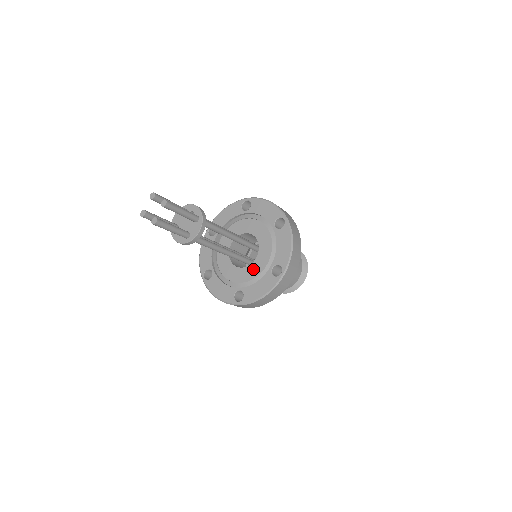
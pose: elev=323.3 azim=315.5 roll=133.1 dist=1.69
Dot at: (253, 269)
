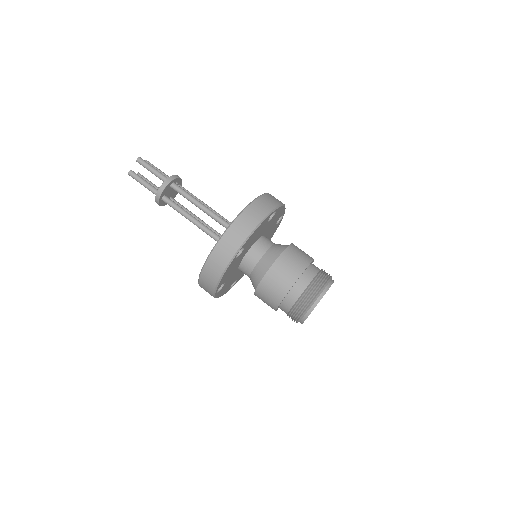
Dot at: occluded
